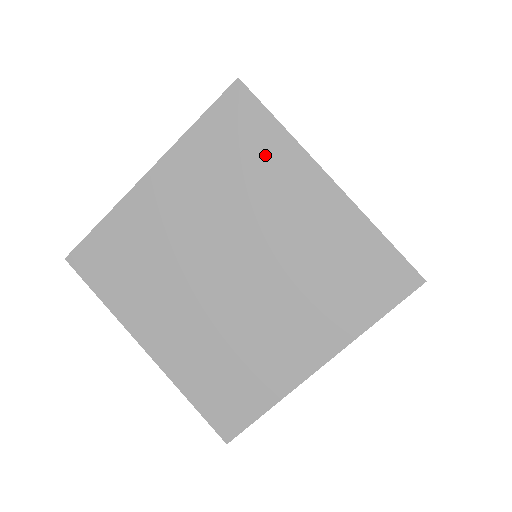
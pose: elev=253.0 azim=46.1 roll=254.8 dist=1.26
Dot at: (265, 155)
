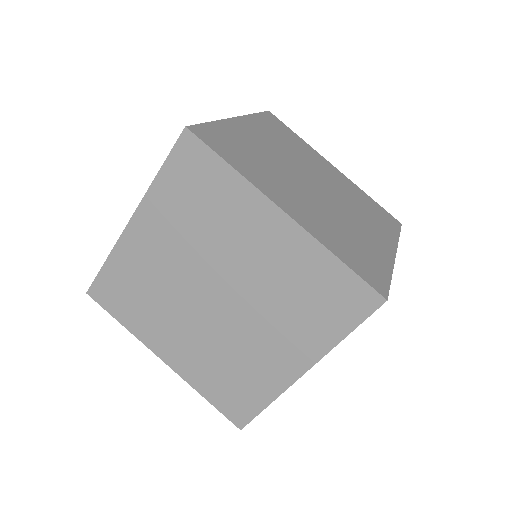
Dot at: (223, 196)
